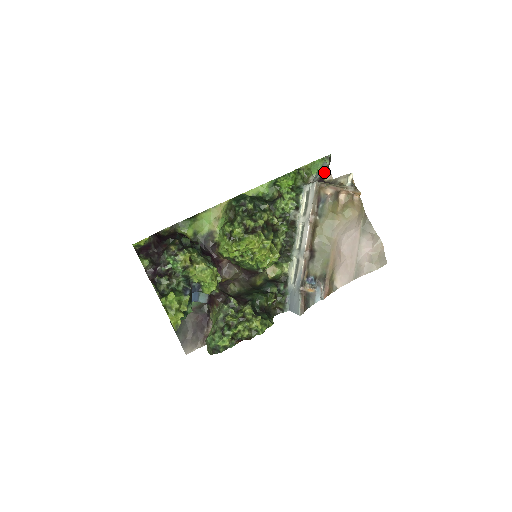
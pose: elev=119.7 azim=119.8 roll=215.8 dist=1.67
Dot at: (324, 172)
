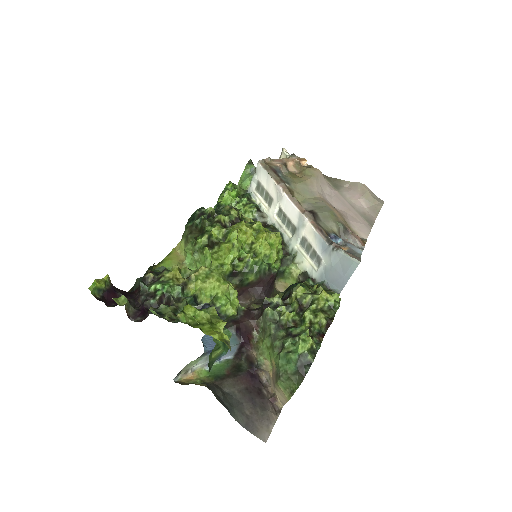
Dot at: occluded
